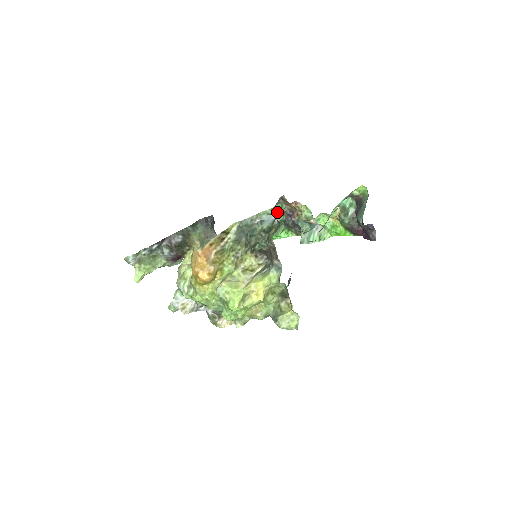
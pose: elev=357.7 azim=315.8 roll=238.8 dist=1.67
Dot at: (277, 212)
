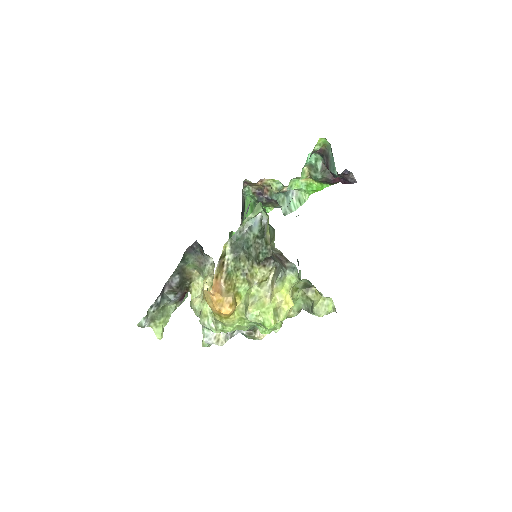
Dot at: (259, 212)
